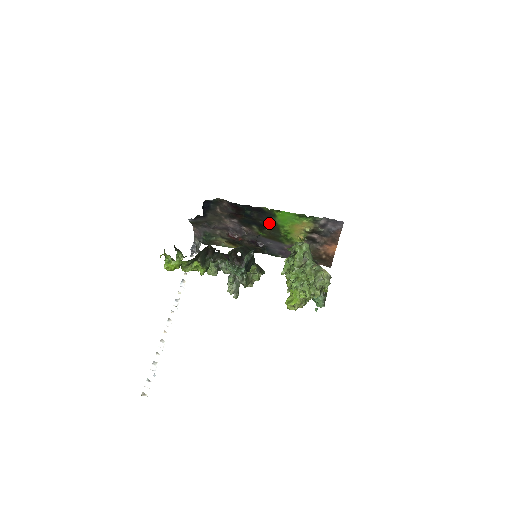
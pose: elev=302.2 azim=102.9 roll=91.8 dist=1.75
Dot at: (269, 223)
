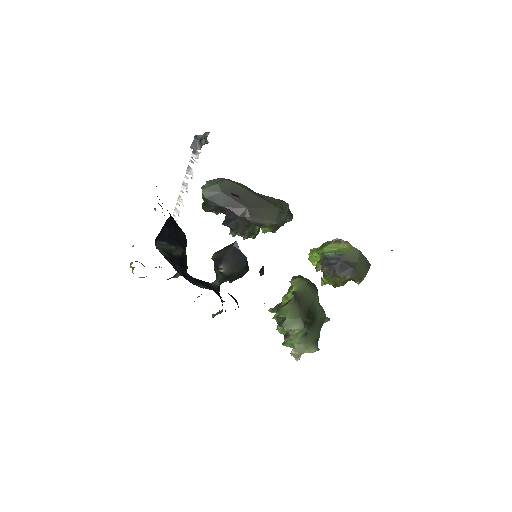
Dot at: occluded
